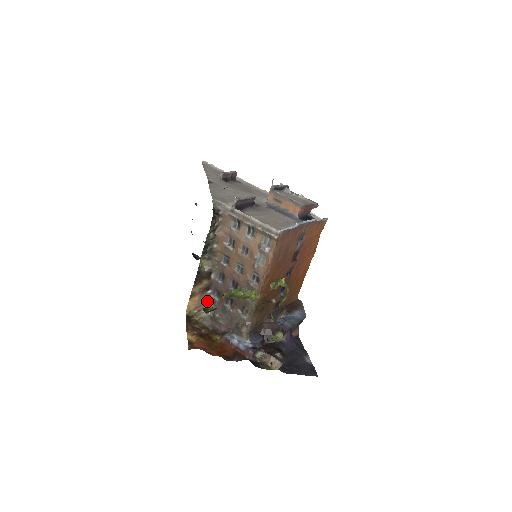
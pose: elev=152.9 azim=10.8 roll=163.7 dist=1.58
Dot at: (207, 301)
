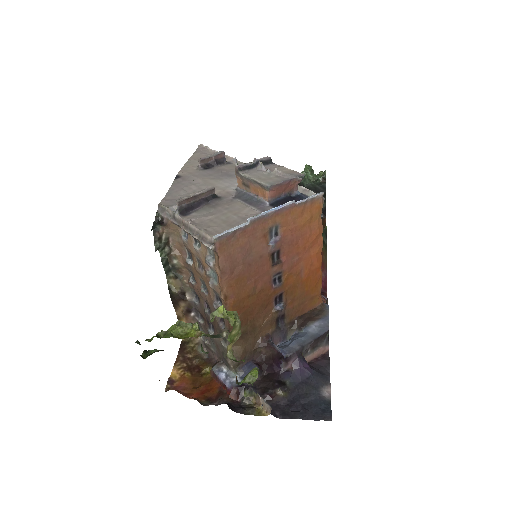
Dot at: occluded
